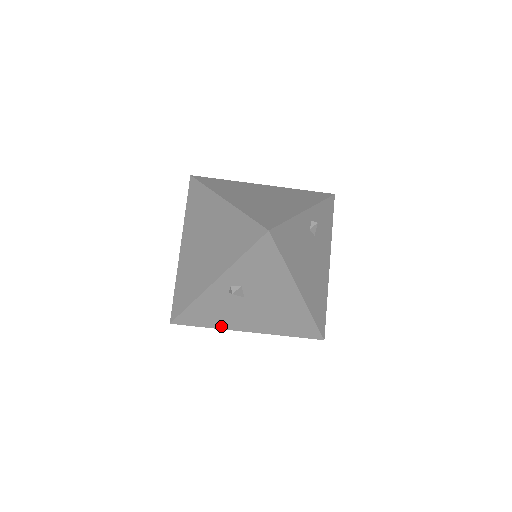
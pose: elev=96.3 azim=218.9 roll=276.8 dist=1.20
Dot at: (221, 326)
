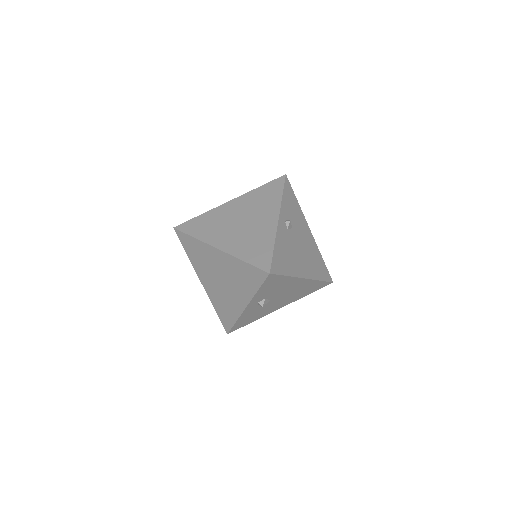
Dot at: (261, 316)
